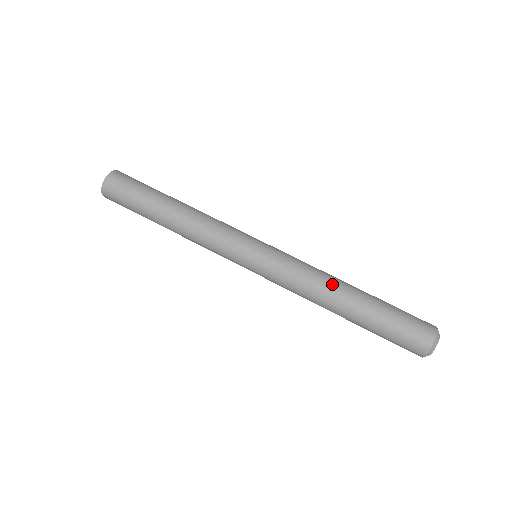
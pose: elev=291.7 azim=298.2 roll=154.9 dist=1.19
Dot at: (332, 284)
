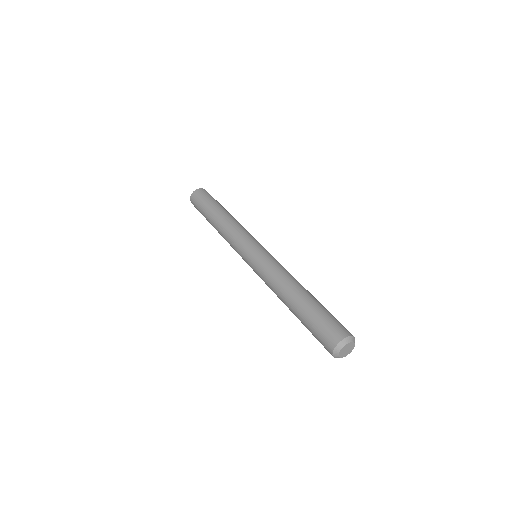
Dot at: (296, 280)
